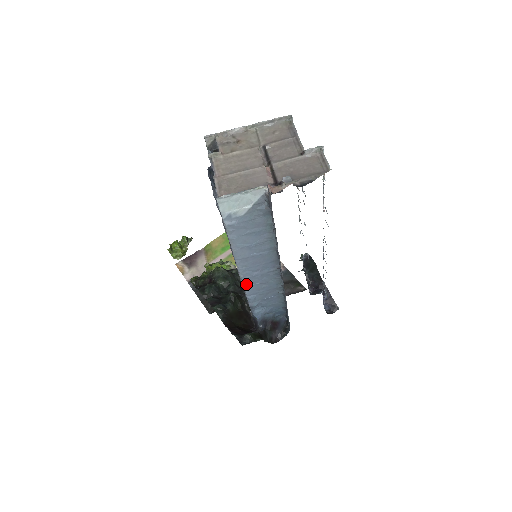
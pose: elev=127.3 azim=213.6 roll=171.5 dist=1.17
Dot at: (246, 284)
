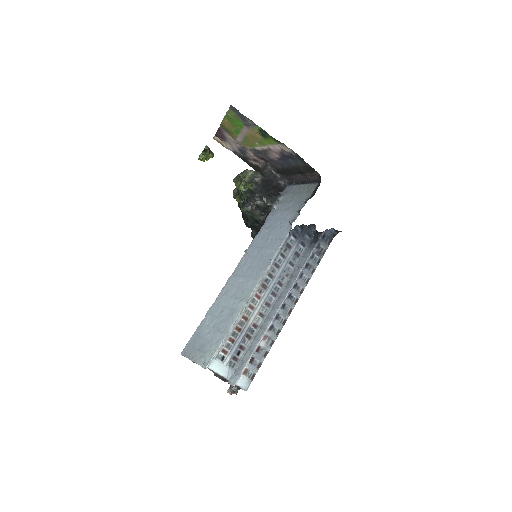
Dot at: occluded
